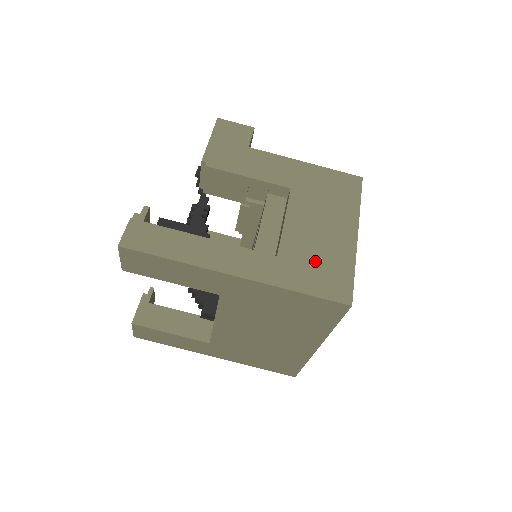
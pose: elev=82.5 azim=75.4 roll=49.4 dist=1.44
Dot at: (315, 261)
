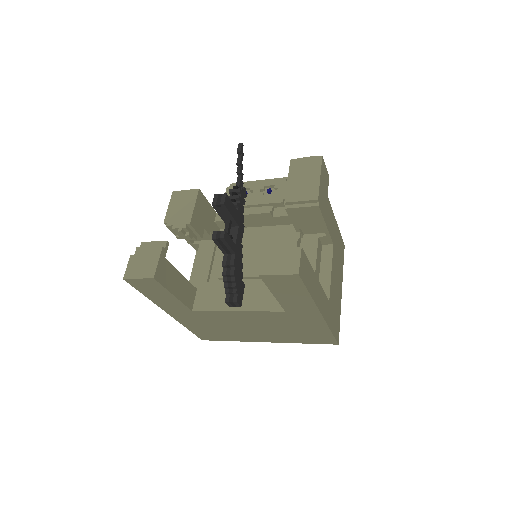
Dot at: (335, 309)
